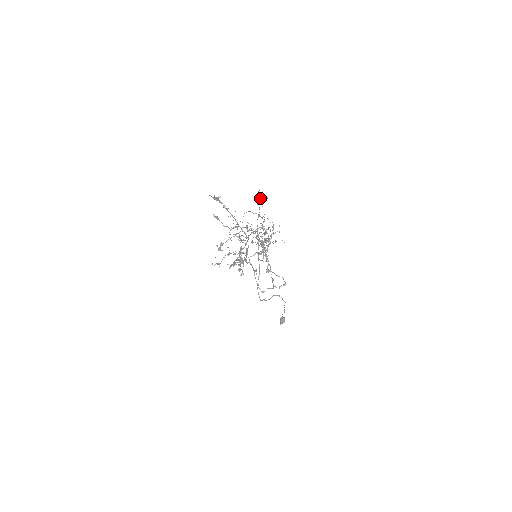
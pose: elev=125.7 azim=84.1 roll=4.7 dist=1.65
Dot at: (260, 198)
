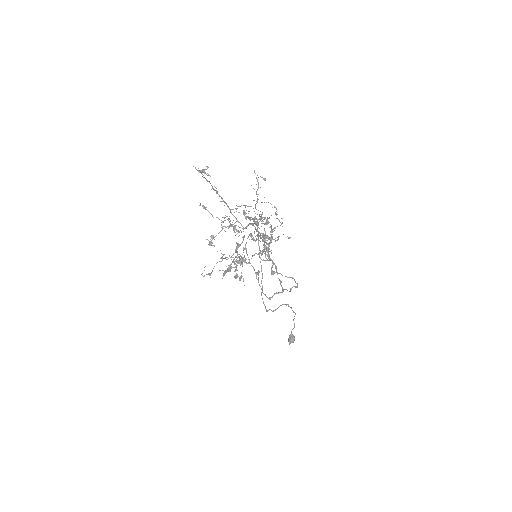
Dot at: (257, 180)
